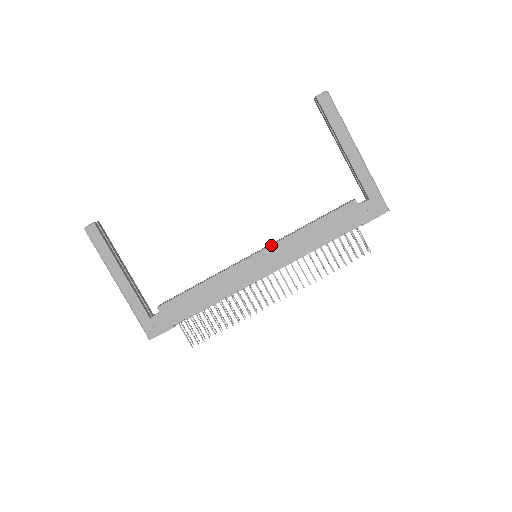
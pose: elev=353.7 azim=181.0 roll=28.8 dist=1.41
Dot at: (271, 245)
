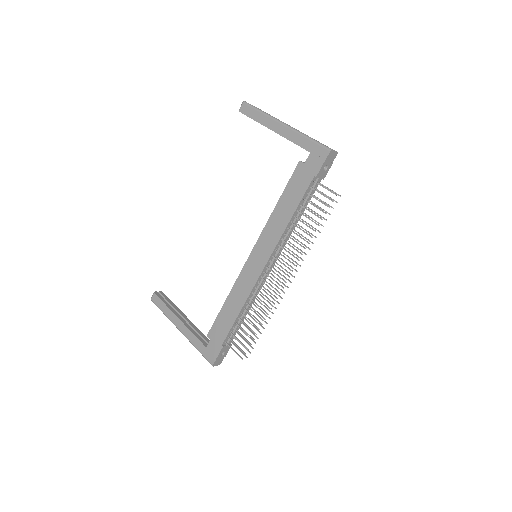
Dot at: occluded
